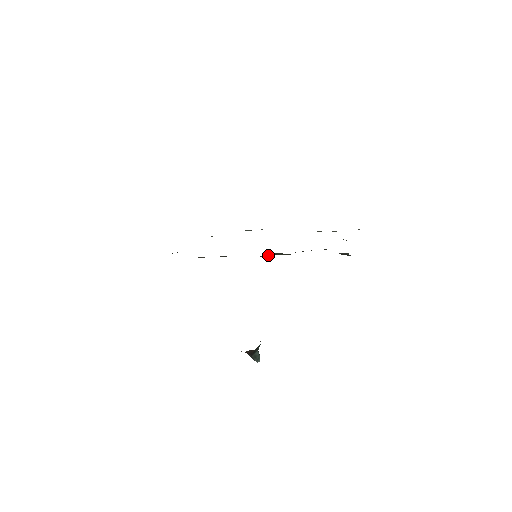
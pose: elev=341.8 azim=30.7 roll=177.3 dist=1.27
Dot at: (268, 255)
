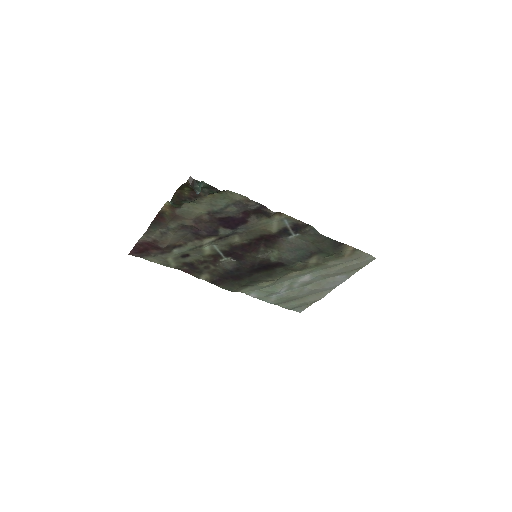
Dot at: (265, 256)
